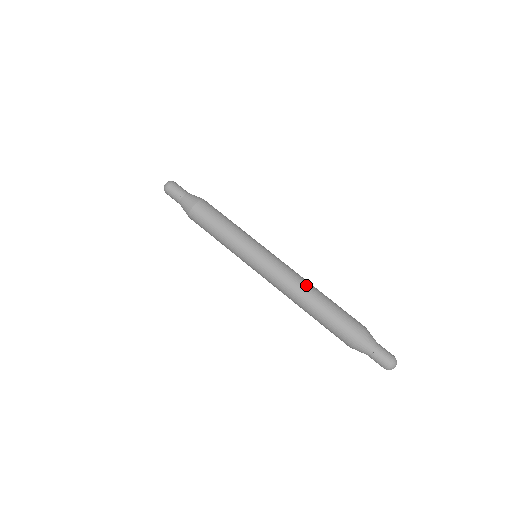
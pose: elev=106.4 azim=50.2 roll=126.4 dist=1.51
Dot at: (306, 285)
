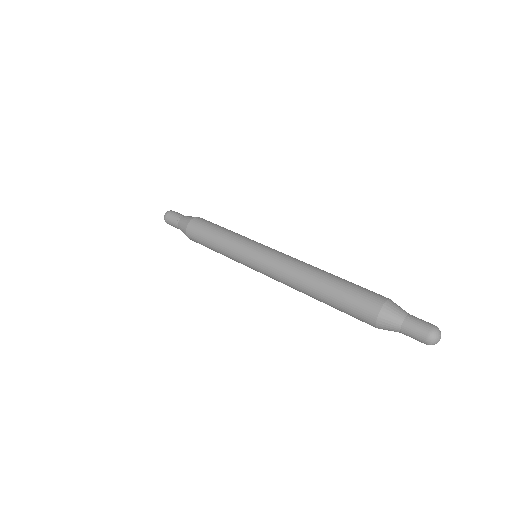
Dot at: (311, 267)
